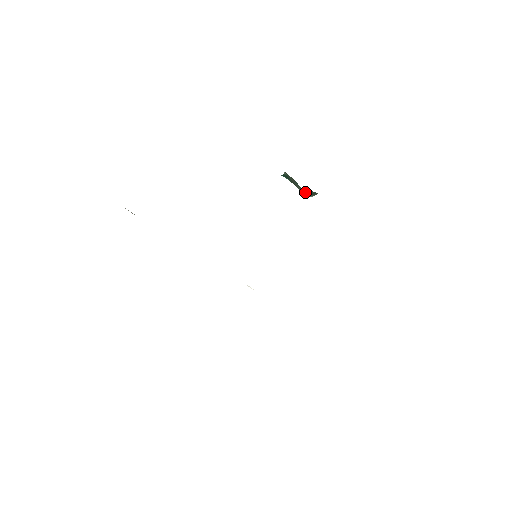
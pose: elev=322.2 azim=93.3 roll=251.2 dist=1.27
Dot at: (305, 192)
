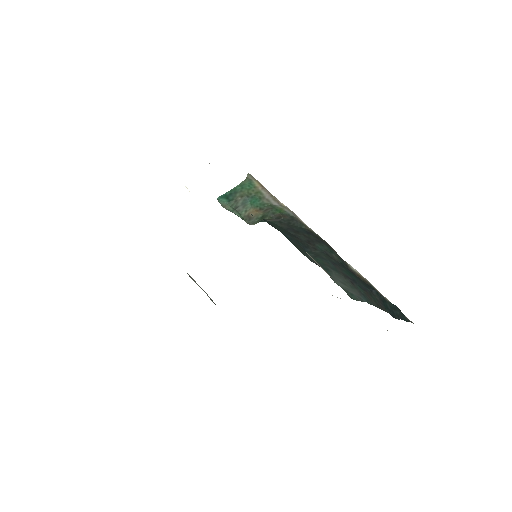
Dot at: occluded
